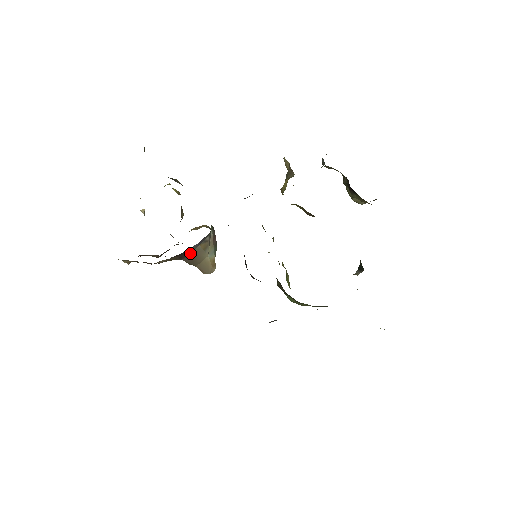
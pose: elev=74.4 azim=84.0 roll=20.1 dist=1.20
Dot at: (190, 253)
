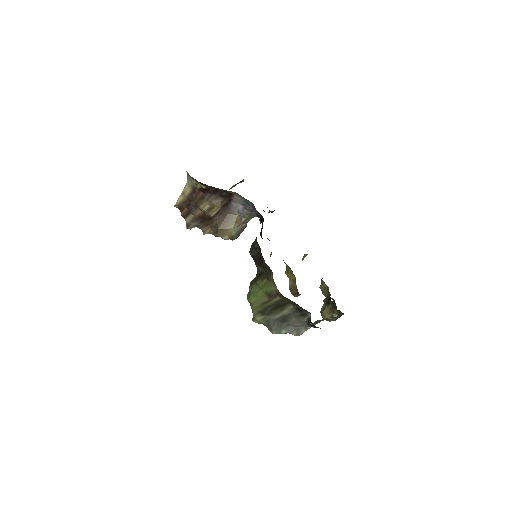
Dot at: (228, 214)
